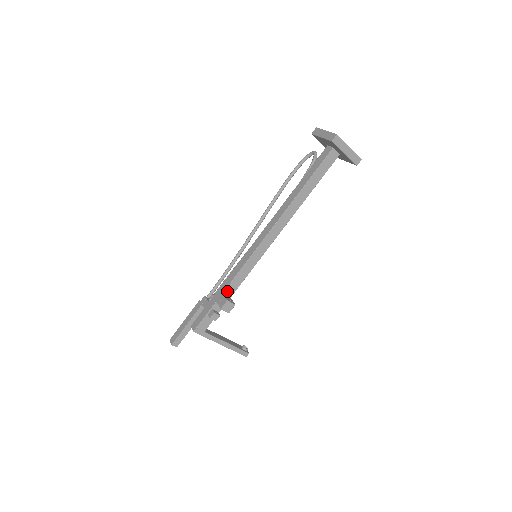
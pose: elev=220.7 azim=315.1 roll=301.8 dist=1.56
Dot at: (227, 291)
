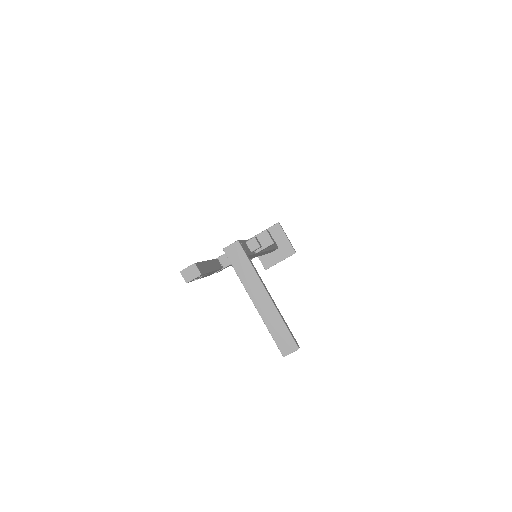
Dot at: occluded
